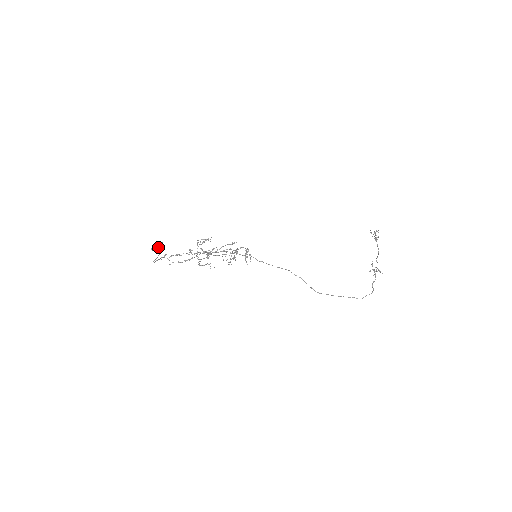
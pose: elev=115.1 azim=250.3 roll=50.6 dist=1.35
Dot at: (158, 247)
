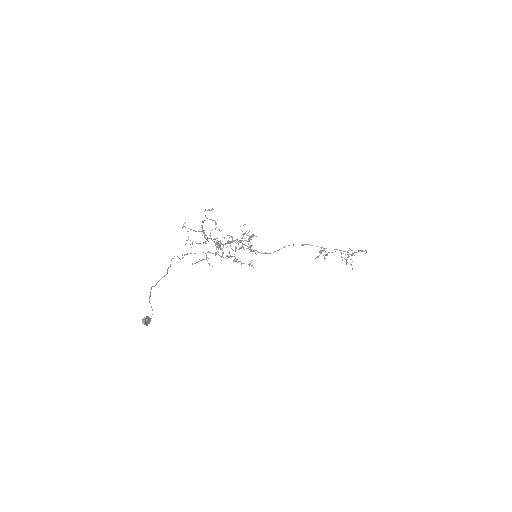
Dot at: (157, 282)
